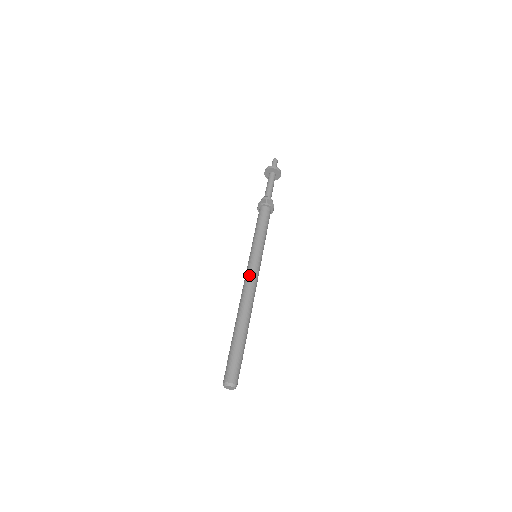
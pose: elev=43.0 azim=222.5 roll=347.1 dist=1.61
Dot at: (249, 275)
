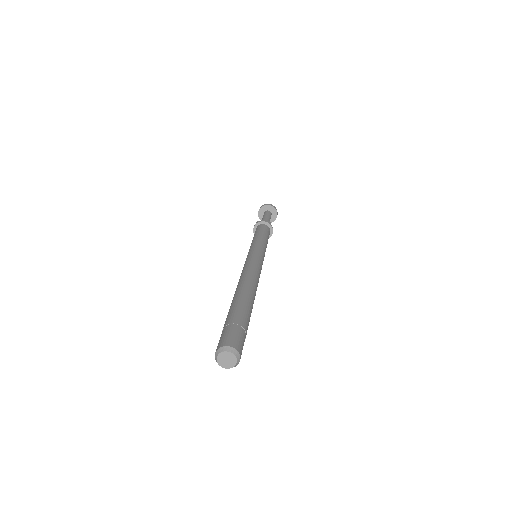
Dot at: (256, 262)
